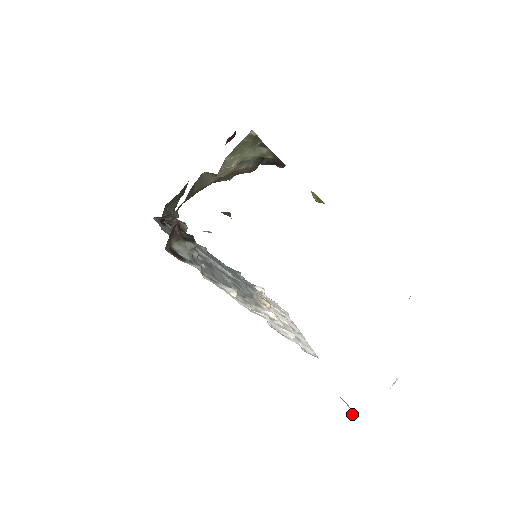
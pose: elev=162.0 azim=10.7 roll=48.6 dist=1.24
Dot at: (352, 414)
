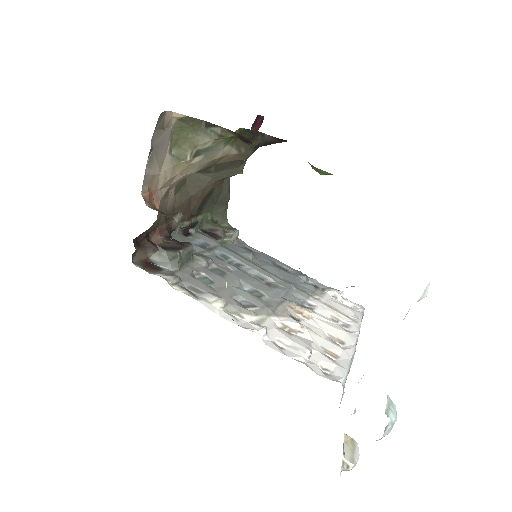
Dot at: (350, 467)
